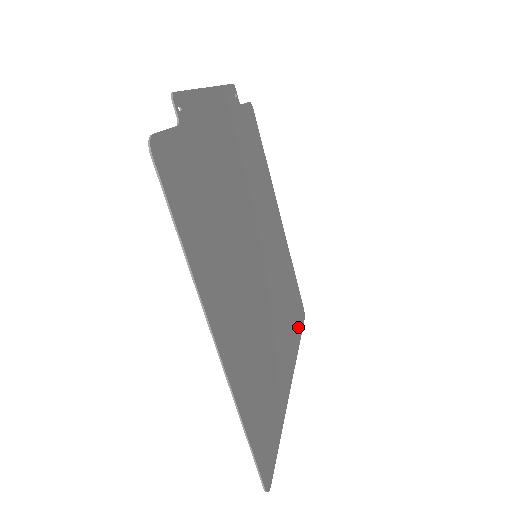
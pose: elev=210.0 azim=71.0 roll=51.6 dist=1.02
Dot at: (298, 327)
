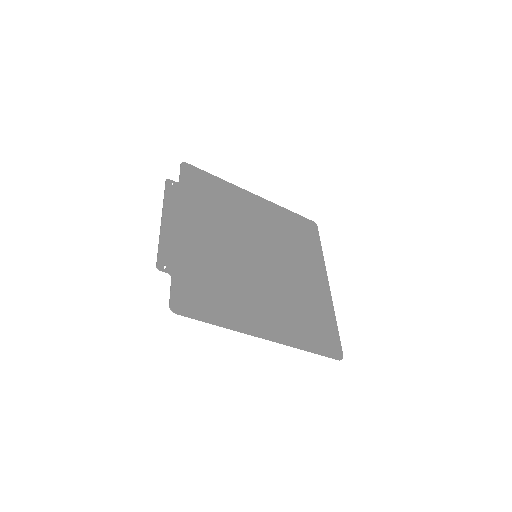
Dot at: (315, 242)
